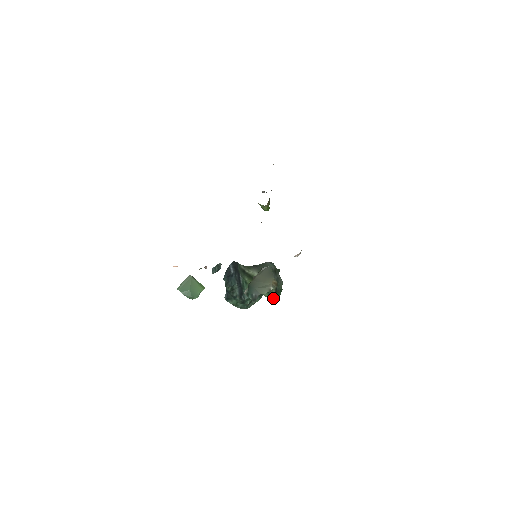
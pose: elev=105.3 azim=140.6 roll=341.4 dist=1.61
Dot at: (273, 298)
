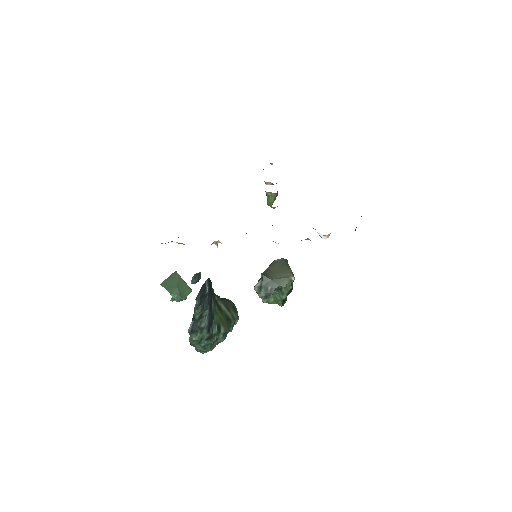
Dot at: (282, 302)
